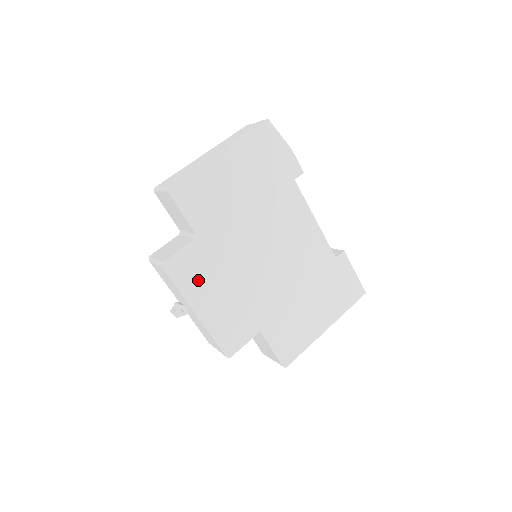
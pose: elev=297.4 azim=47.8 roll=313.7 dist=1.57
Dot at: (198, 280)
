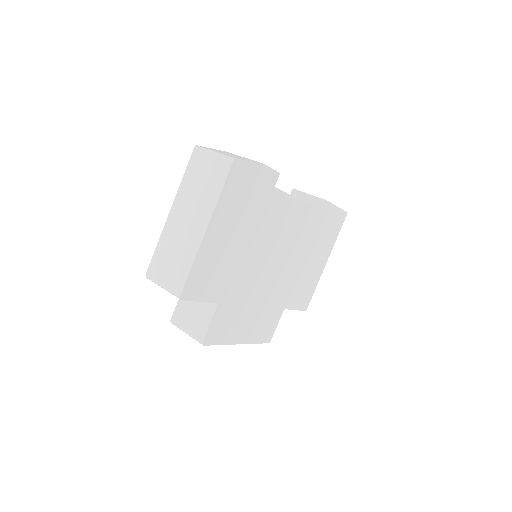
Dot at: (231, 326)
